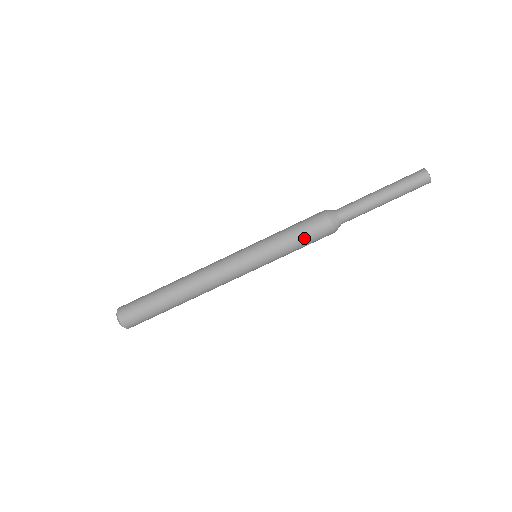
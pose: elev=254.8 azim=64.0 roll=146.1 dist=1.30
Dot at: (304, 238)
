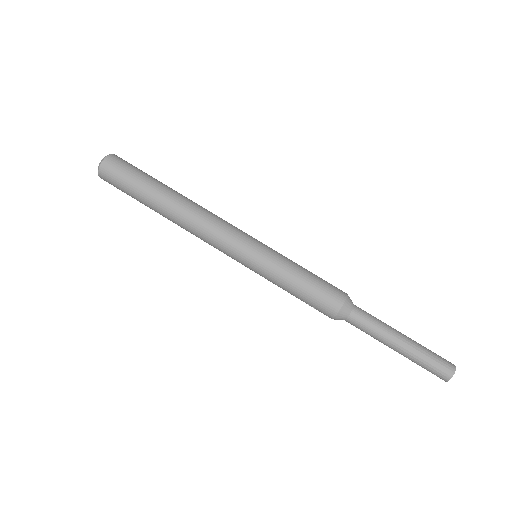
Dot at: (314, 278)
